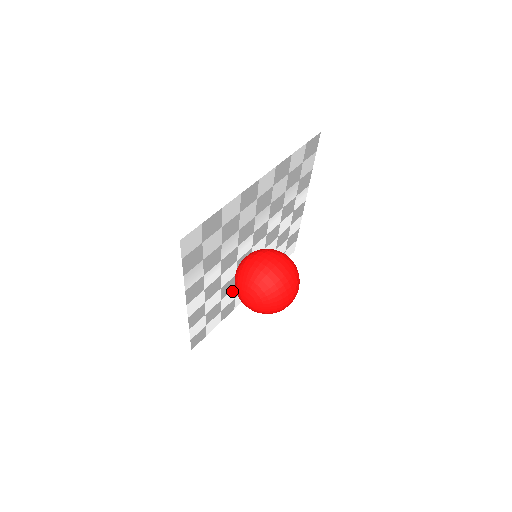
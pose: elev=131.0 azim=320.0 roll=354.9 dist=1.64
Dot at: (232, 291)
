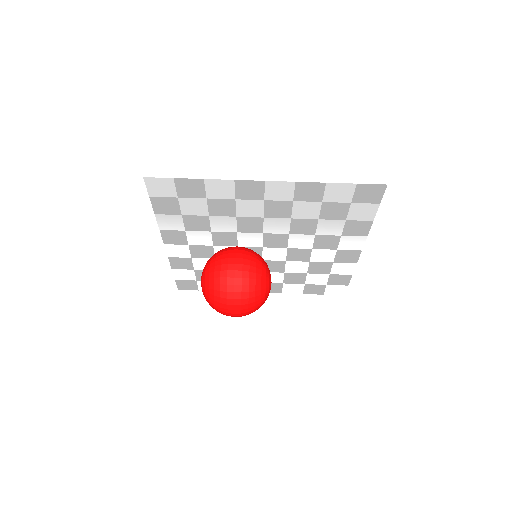
Dot at: occluded
